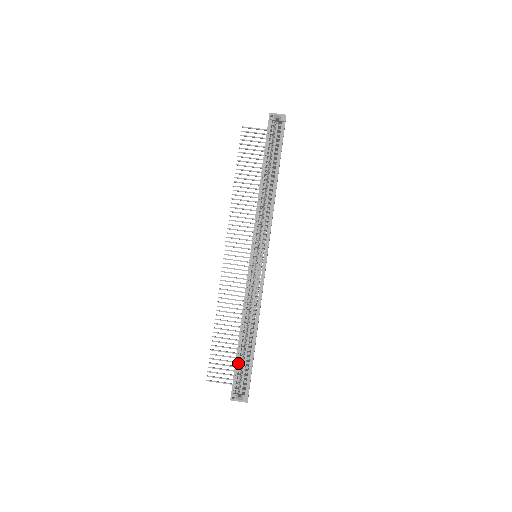
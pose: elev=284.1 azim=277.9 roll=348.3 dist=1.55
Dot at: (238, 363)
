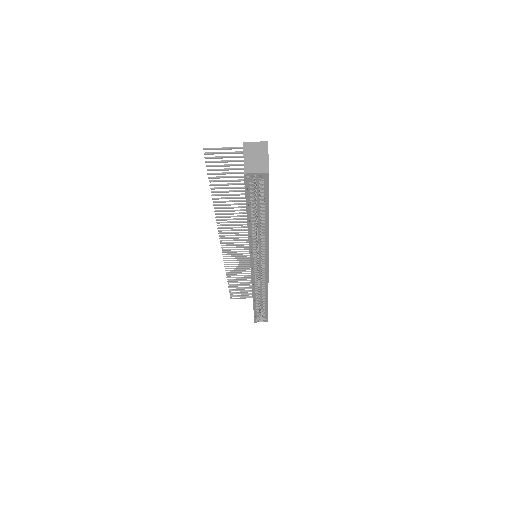
Dot at: (256, 310)
